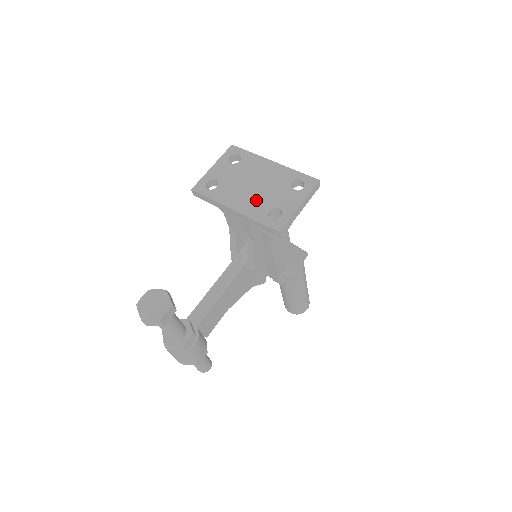
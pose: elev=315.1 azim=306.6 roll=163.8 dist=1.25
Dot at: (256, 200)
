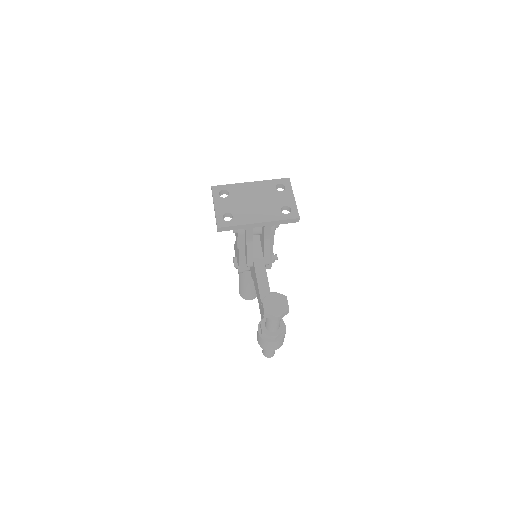
Dot at: (266, 209)
